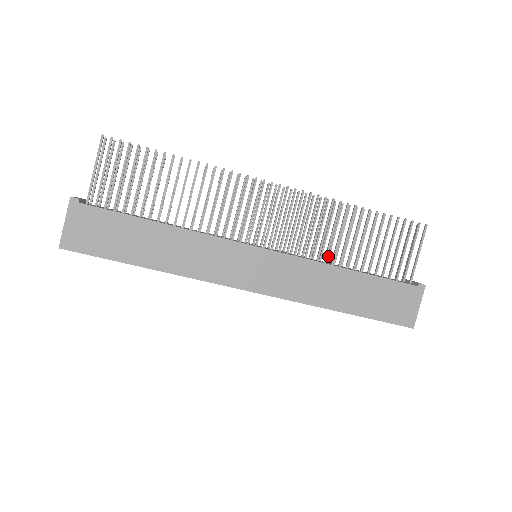
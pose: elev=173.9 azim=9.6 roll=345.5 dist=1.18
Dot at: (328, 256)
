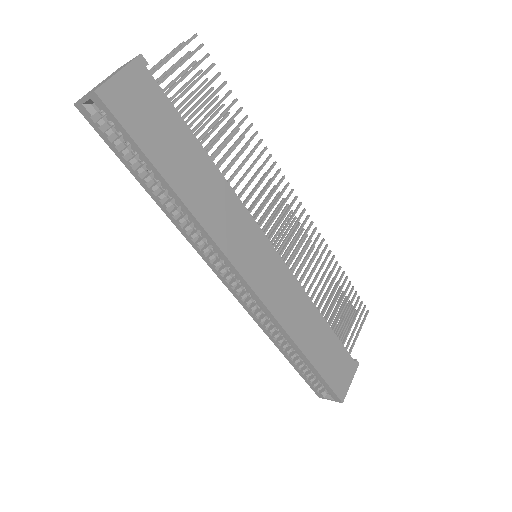
Dot at: occluded
